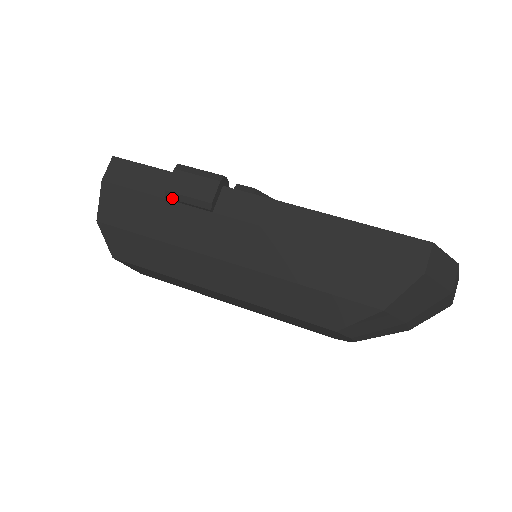
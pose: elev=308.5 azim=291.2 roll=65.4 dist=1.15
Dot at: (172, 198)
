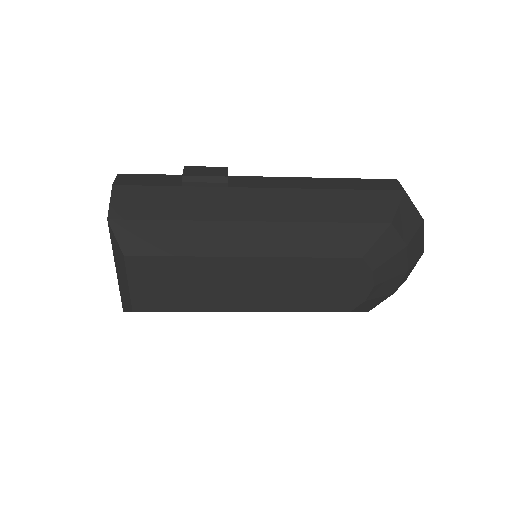
Dot at: (189, 181)
